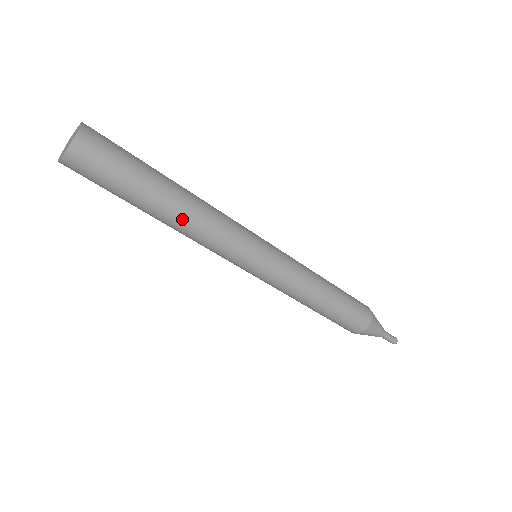
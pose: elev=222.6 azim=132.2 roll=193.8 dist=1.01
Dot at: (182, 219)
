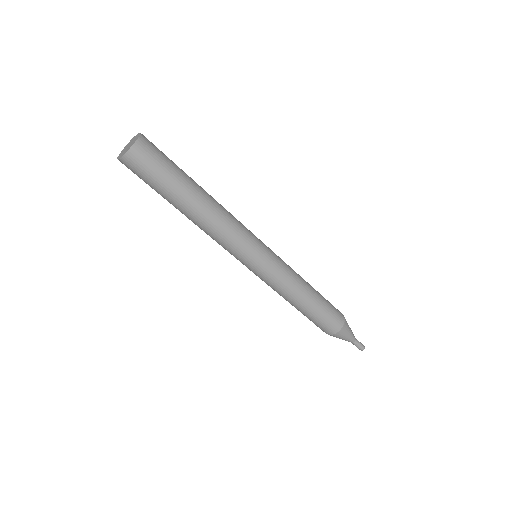
Dot at: (202, 218)
